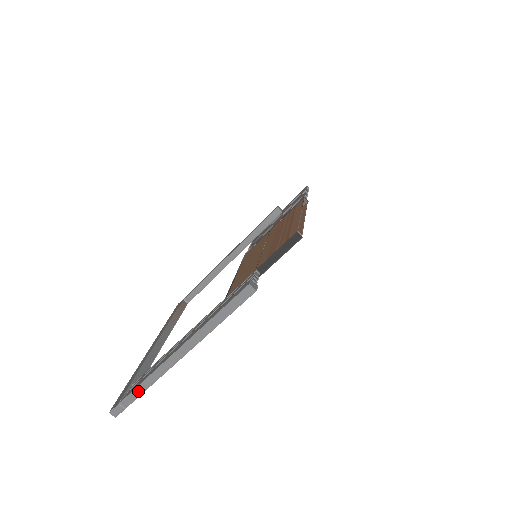
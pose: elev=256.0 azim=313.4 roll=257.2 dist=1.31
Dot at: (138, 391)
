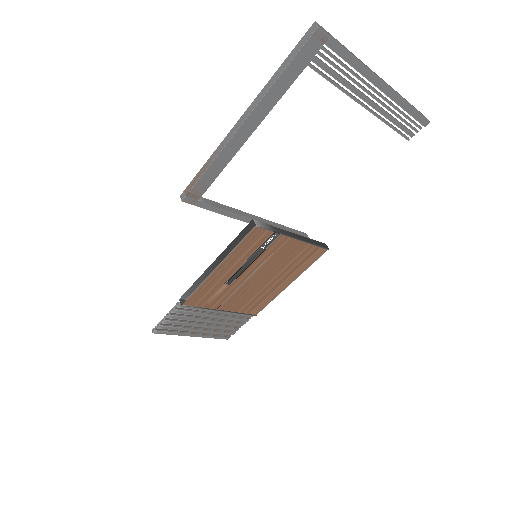
Dot at: (348, 50)
